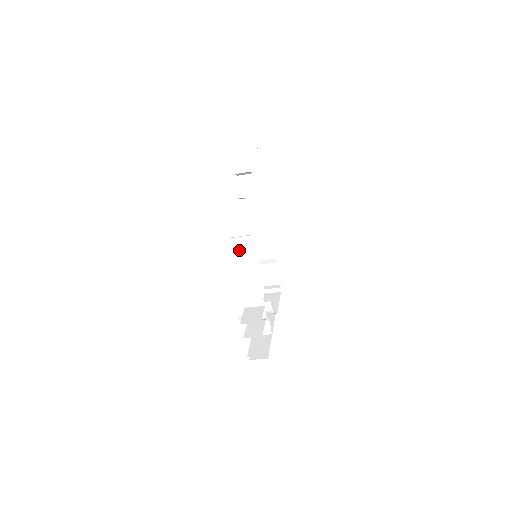
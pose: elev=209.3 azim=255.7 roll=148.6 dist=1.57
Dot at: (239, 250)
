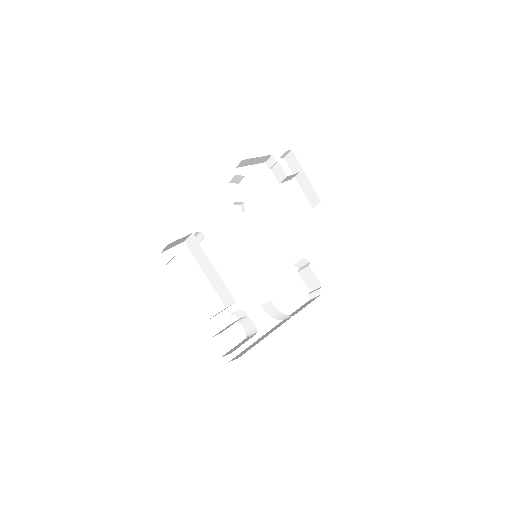
Dot at: (194, 249)
